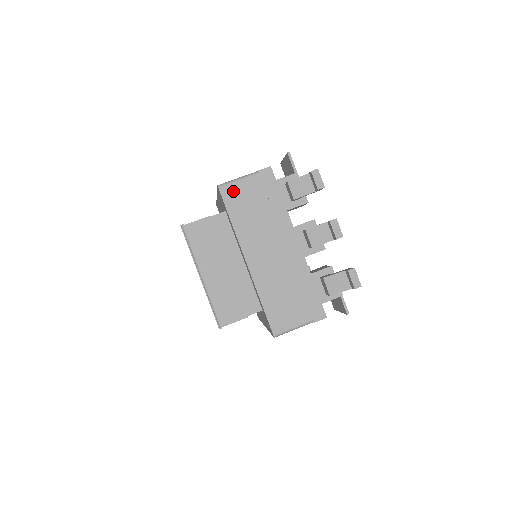
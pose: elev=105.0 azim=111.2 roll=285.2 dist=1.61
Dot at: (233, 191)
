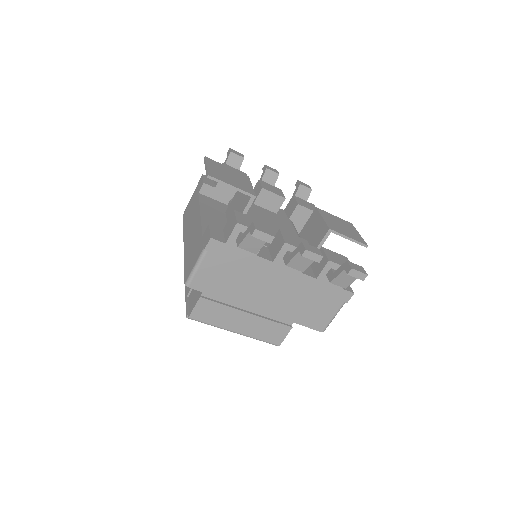
Dot at: (201, 280)
